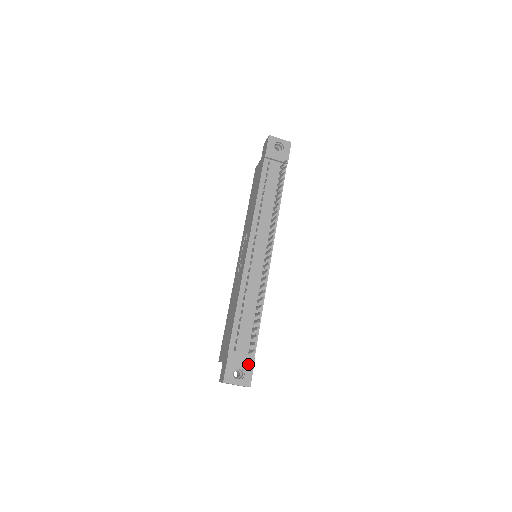
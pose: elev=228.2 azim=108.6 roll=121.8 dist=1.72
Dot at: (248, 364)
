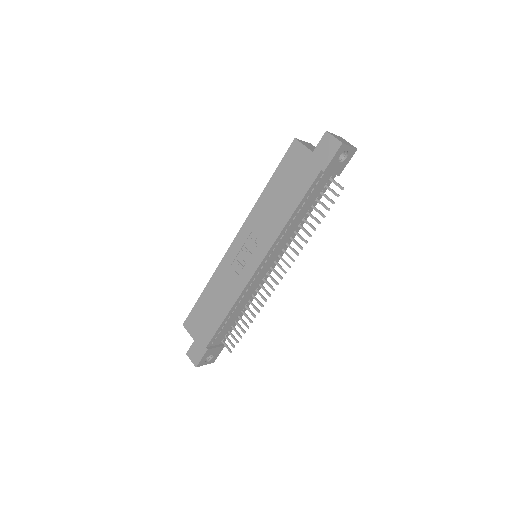
Dot at: (219, 351)
